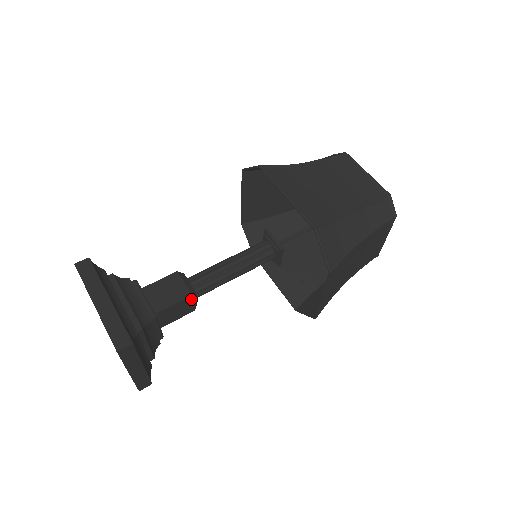
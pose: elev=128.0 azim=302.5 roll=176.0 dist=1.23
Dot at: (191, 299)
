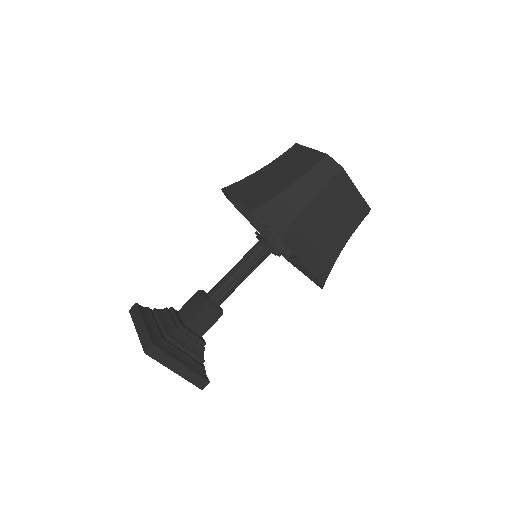
Dot at: occluded
